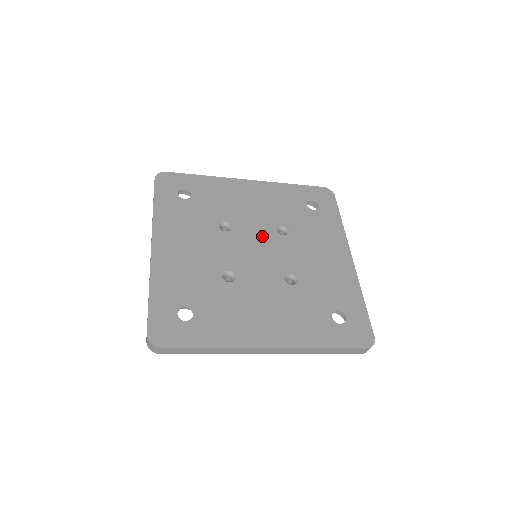
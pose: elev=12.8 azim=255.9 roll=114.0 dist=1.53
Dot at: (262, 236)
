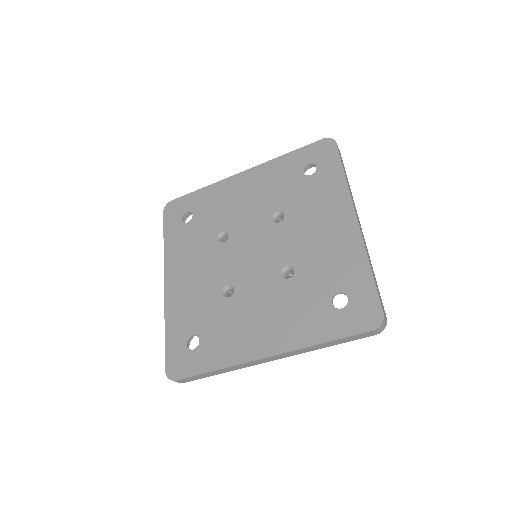
Dot at: (257, 232)
